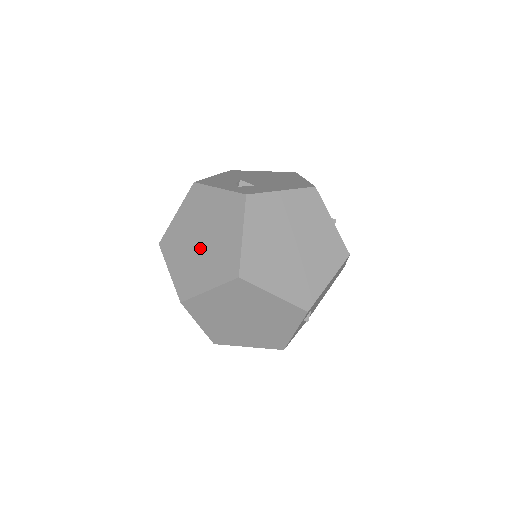
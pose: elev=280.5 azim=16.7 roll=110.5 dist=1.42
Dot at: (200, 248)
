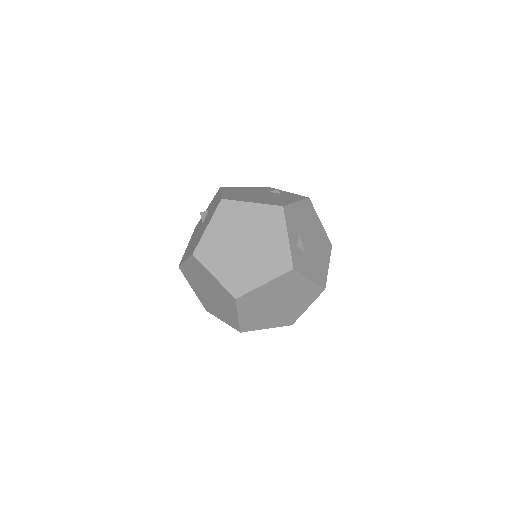
Dot at: (238, 248)
